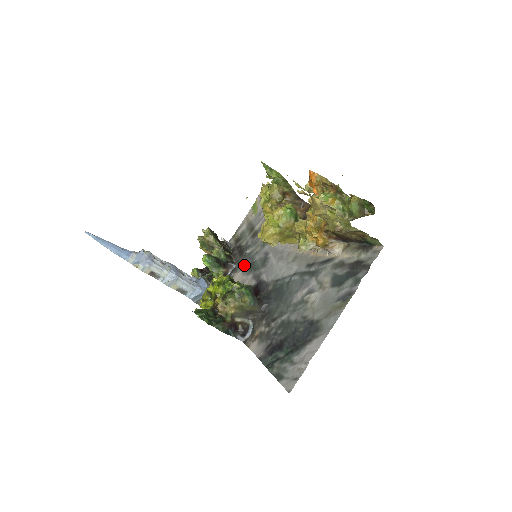
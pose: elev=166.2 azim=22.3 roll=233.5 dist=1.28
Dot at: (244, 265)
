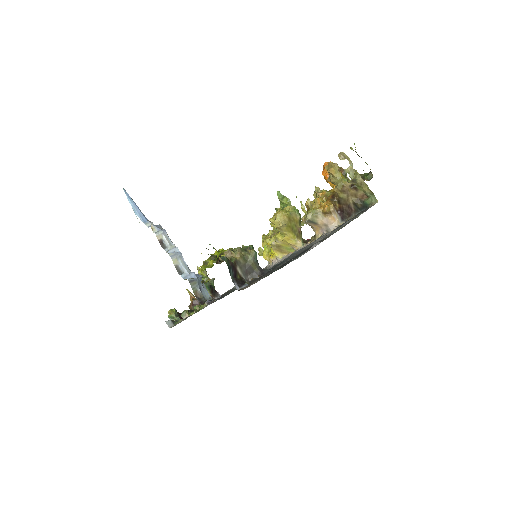
Dot at: occluded
